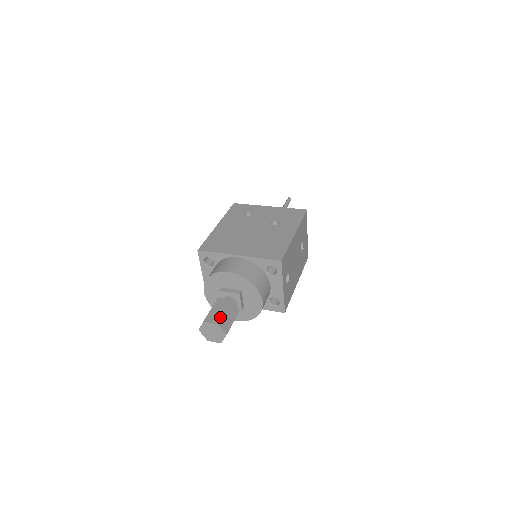
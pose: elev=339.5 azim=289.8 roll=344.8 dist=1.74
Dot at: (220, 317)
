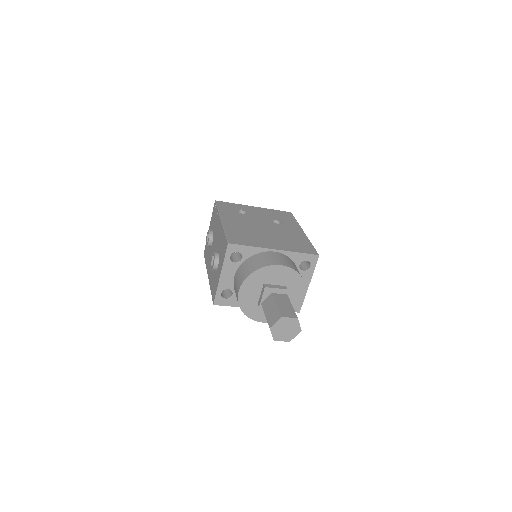
Dot at: (294, 311)
